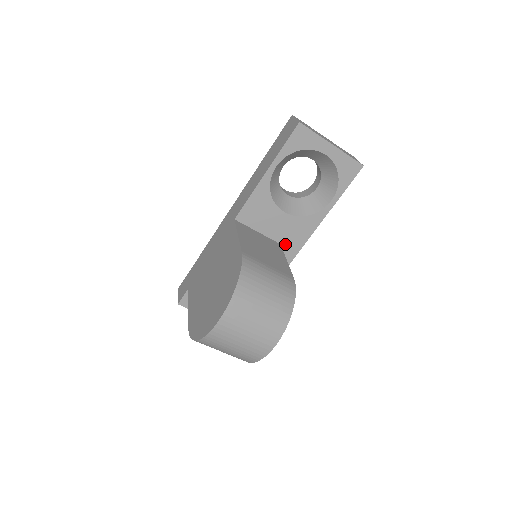
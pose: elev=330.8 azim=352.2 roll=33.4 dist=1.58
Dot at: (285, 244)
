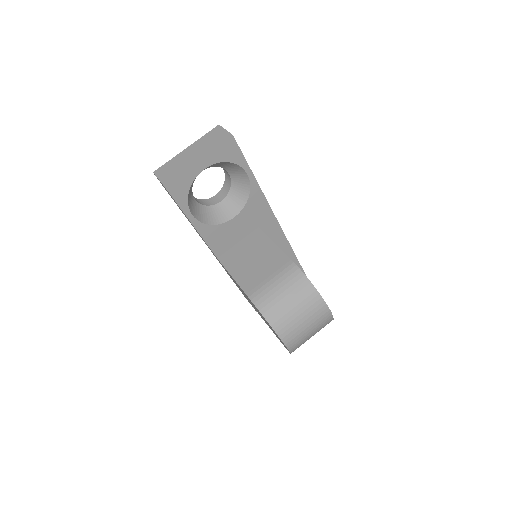
Dot at: (260, 223)
